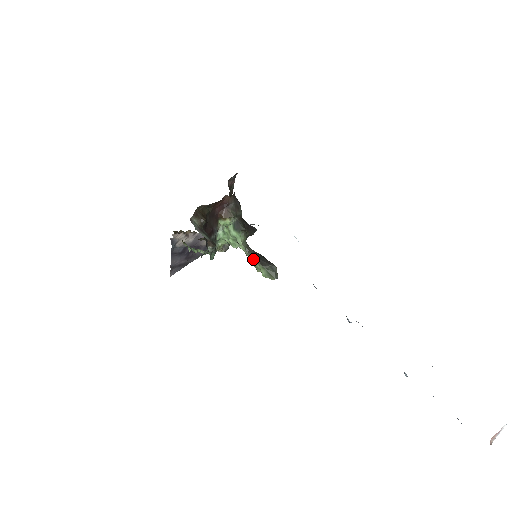
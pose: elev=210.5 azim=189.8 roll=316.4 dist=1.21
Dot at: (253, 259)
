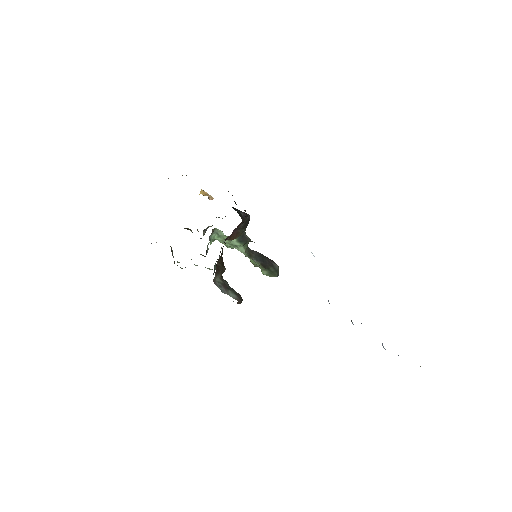
Dot at: (253, 260)
